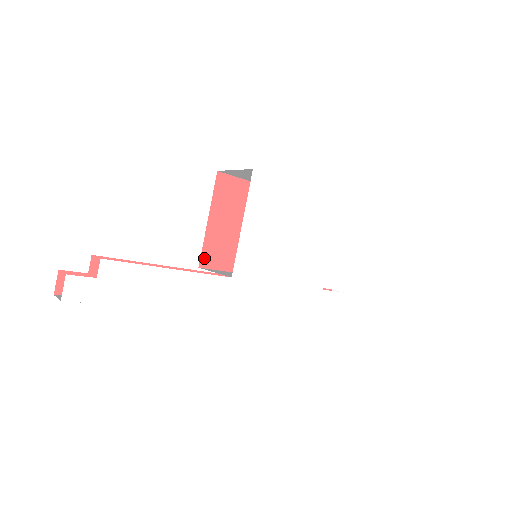
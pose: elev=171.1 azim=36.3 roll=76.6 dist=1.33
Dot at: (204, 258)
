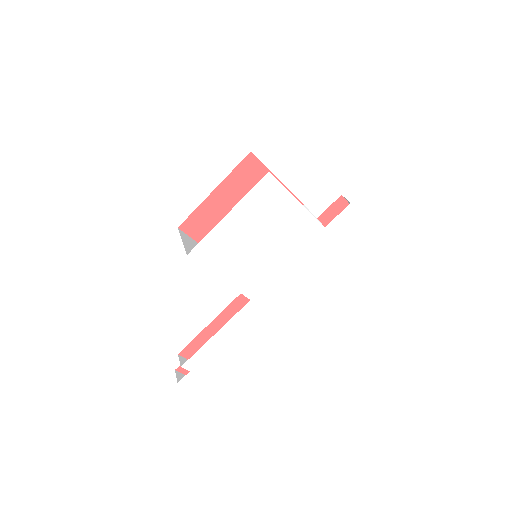
Dot at: occluded
